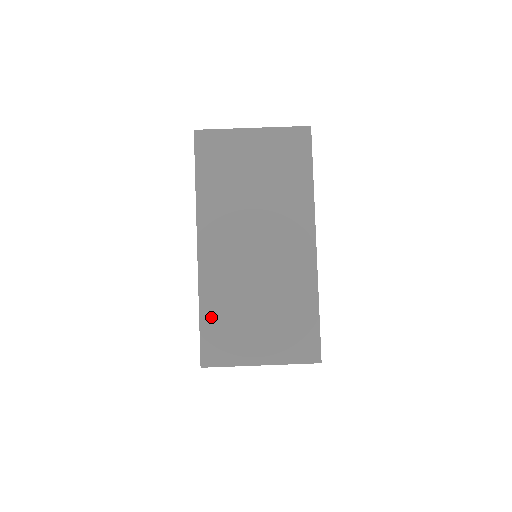
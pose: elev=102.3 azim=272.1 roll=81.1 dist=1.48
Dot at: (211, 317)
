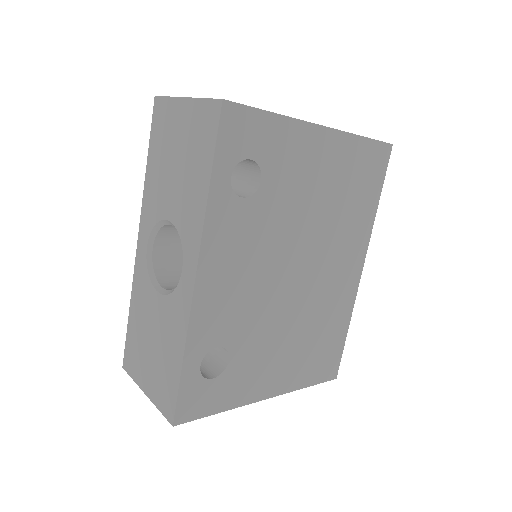
Dot at: occluded
